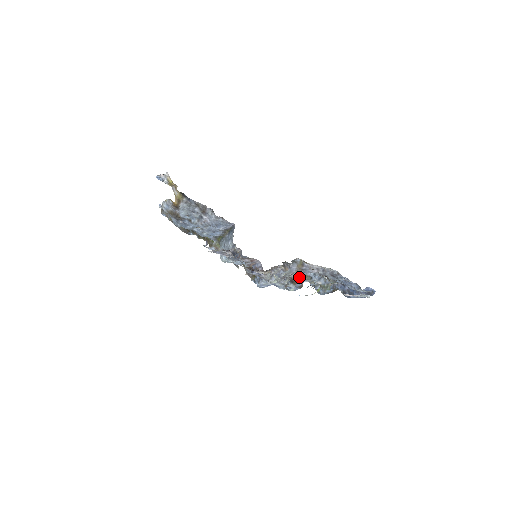
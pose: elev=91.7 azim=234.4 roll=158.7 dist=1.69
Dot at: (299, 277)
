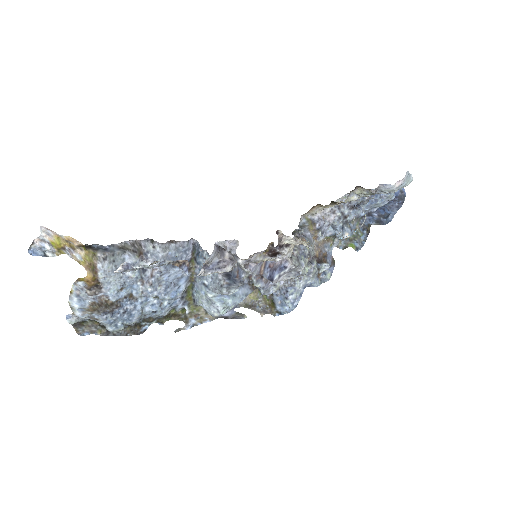
Dot at: (322, 248)
